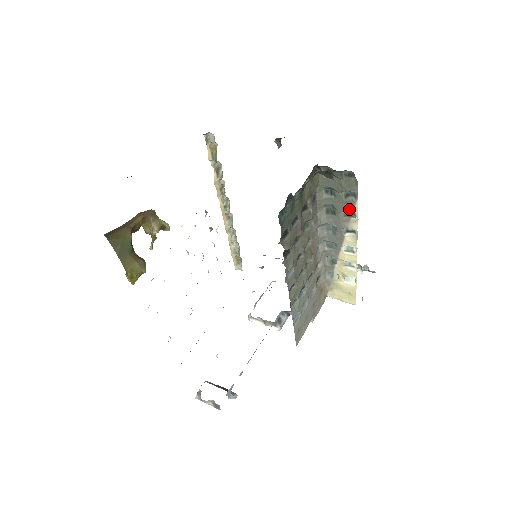
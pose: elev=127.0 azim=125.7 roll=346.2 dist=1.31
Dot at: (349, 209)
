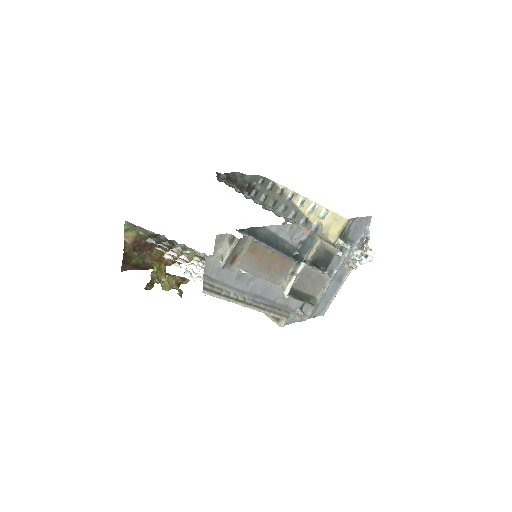
Dot at: (278, 190)
